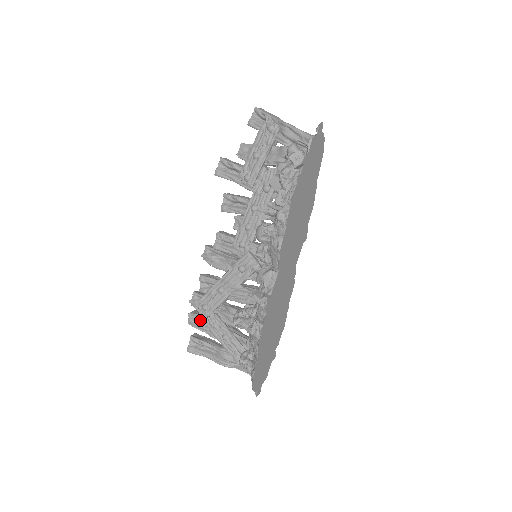
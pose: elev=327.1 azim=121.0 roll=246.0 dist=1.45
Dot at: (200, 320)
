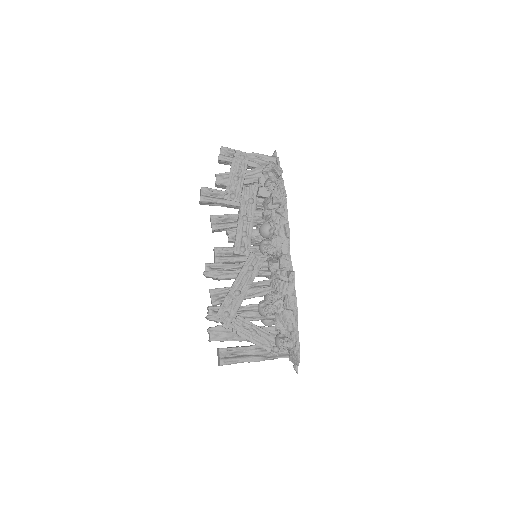
Dot at: (223, 330)
